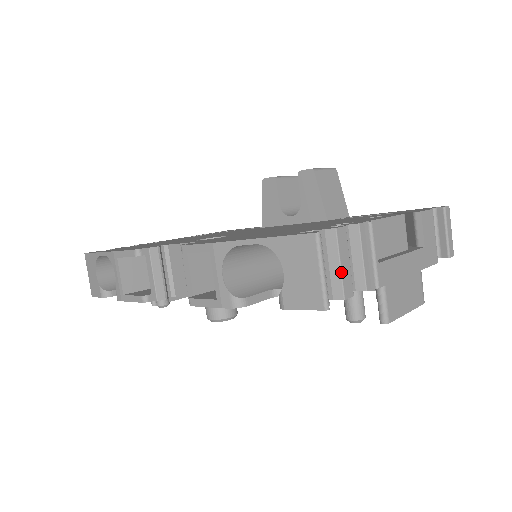
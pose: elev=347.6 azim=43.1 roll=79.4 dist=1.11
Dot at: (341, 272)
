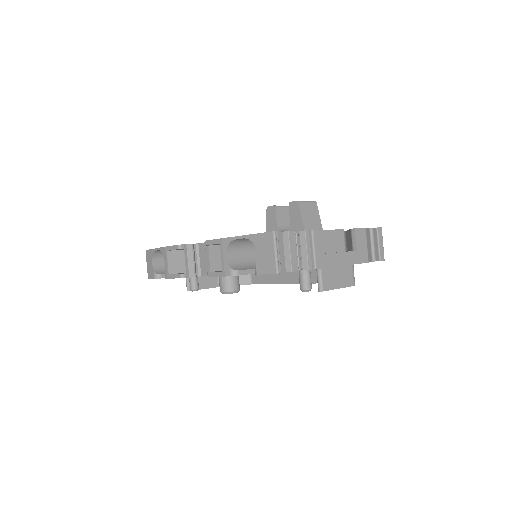
Dot at: (290, 256)
